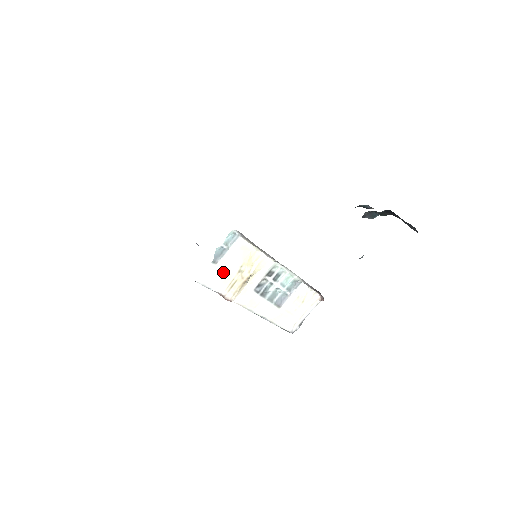
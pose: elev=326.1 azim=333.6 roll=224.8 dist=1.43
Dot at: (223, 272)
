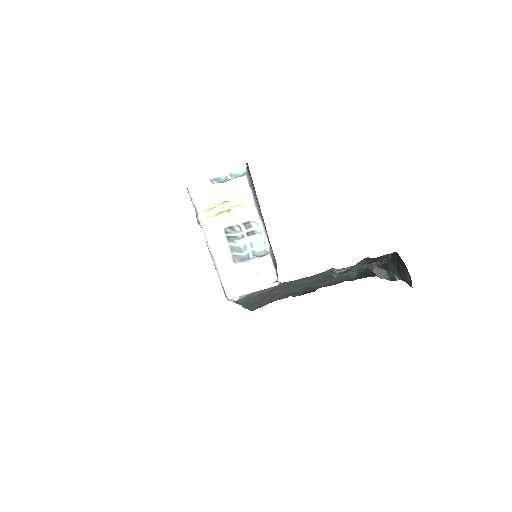
Dot at: (212, 193)
